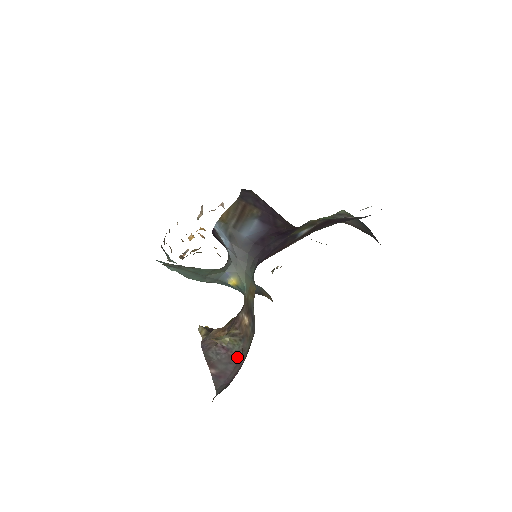
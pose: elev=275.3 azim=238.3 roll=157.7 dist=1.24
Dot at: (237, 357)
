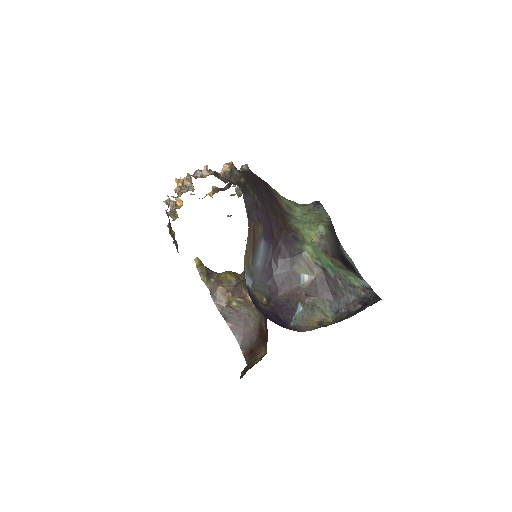
Dot at: (245, 318)
